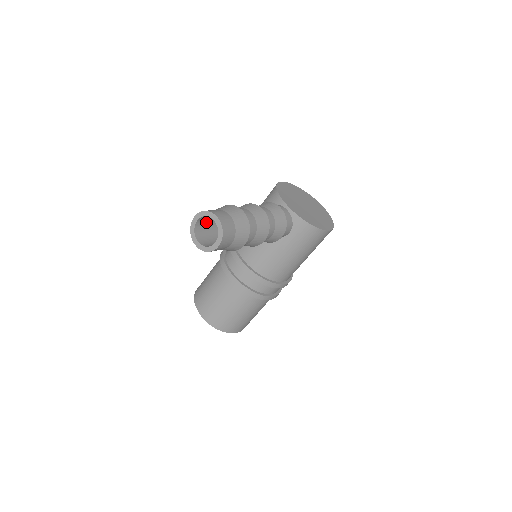
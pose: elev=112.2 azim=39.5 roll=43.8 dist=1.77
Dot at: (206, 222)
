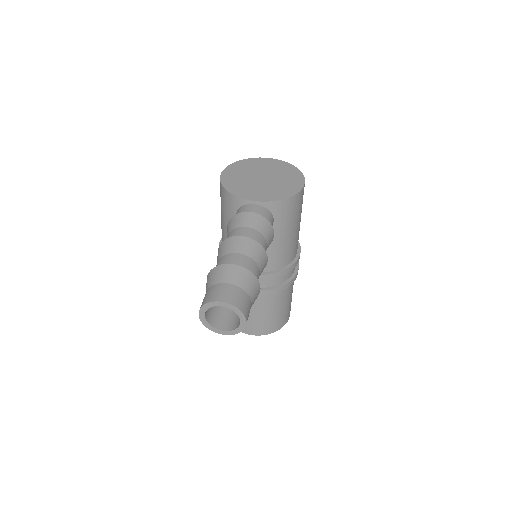
Dot at: occluded
